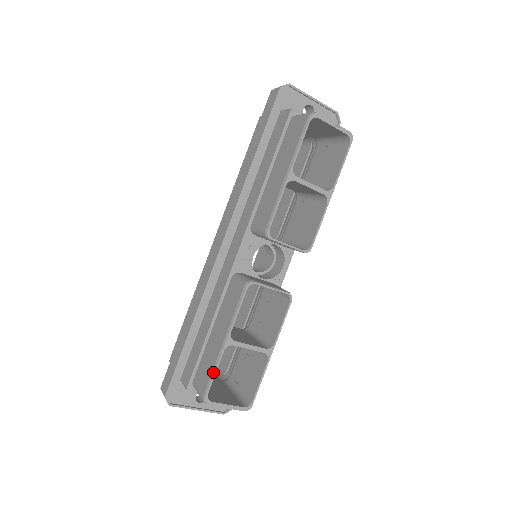
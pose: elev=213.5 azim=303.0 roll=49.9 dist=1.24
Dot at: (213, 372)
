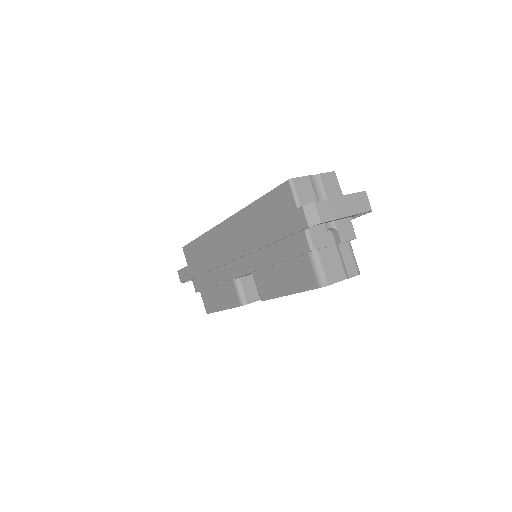
Dot at: occluded
